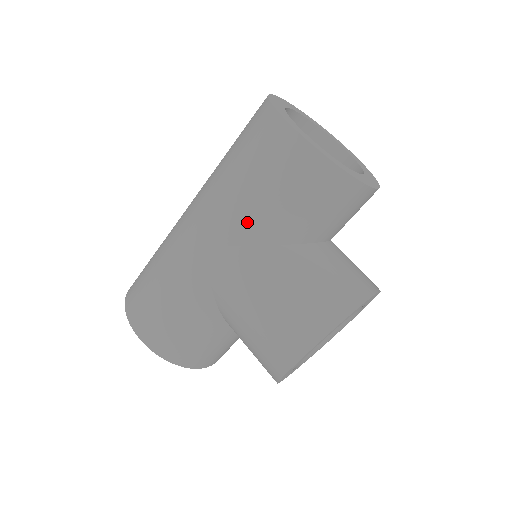
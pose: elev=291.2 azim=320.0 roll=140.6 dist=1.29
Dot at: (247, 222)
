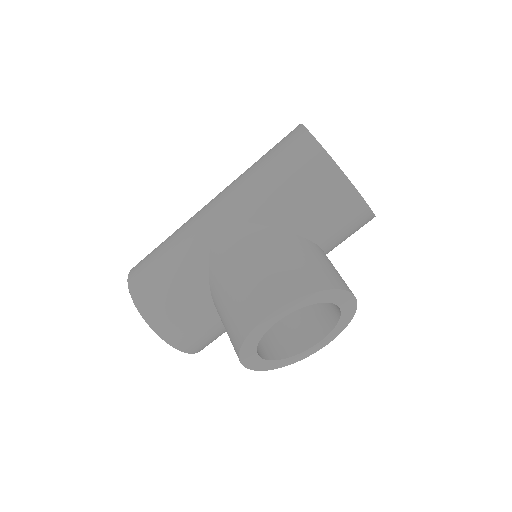
Dot at: (256, 202)
